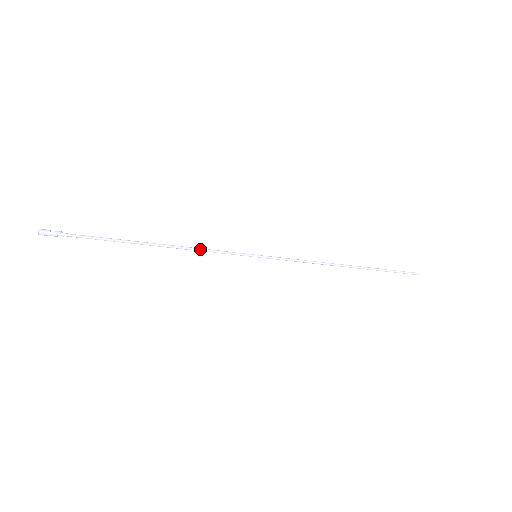
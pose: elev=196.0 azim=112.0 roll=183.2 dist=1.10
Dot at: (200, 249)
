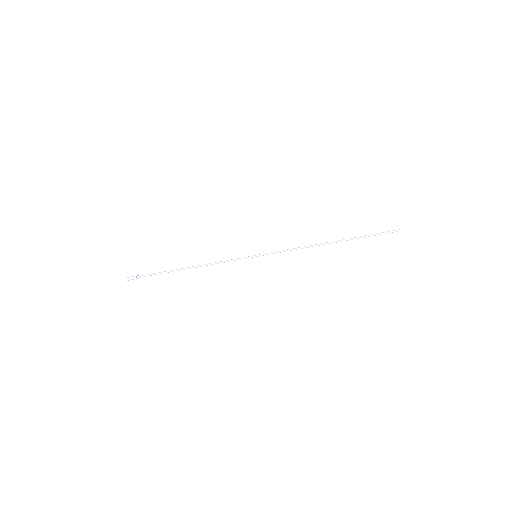
Dot at: (217, 262)
